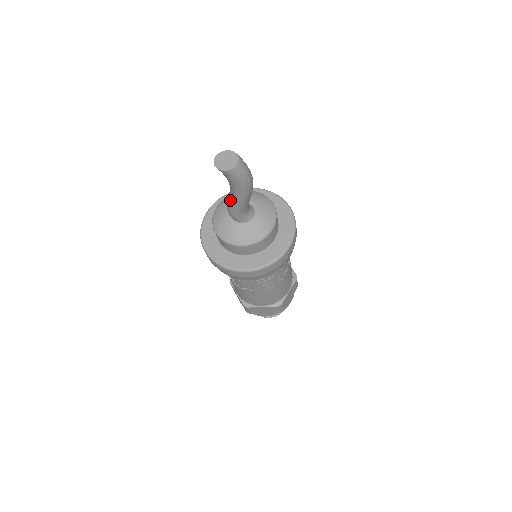
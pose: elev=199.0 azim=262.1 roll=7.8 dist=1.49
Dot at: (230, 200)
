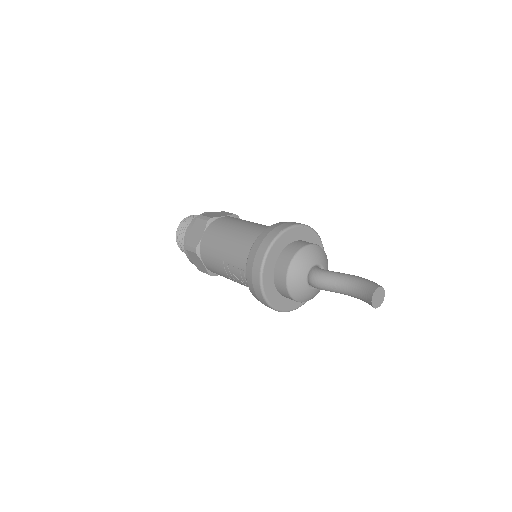
Dot at: (332, 290)
